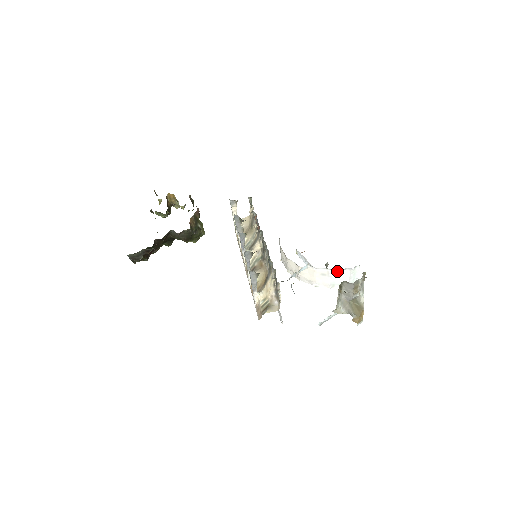
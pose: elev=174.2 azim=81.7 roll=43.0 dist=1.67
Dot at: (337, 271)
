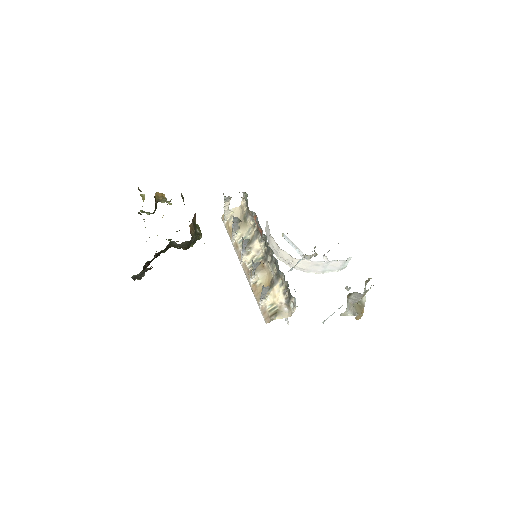
Dot at: (331, 262)
